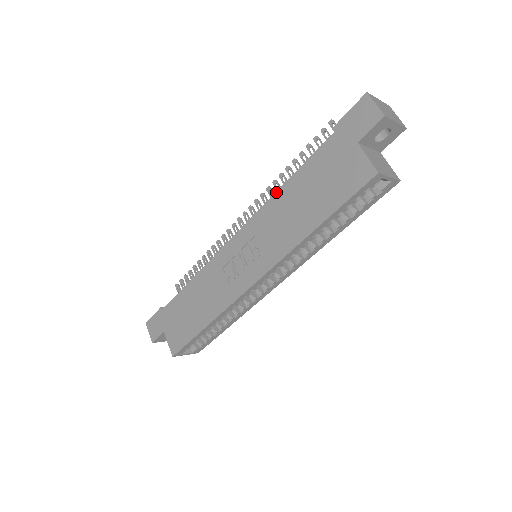
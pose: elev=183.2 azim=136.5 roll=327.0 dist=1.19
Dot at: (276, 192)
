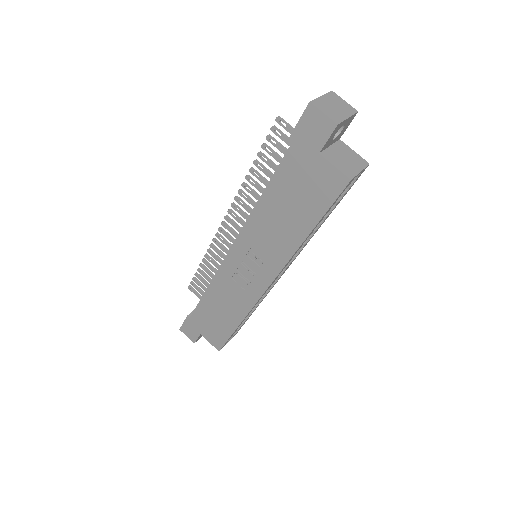
Dot at: (254, 208)
